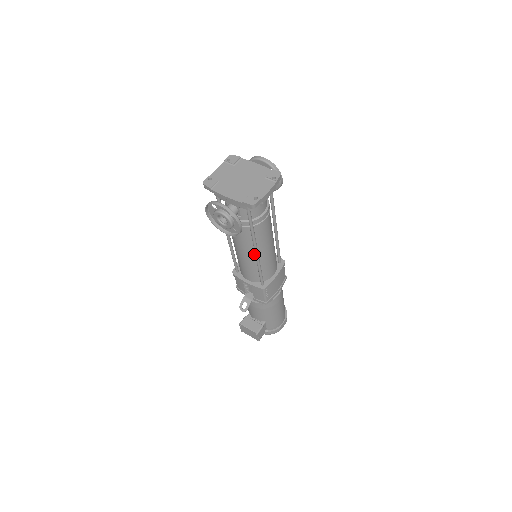
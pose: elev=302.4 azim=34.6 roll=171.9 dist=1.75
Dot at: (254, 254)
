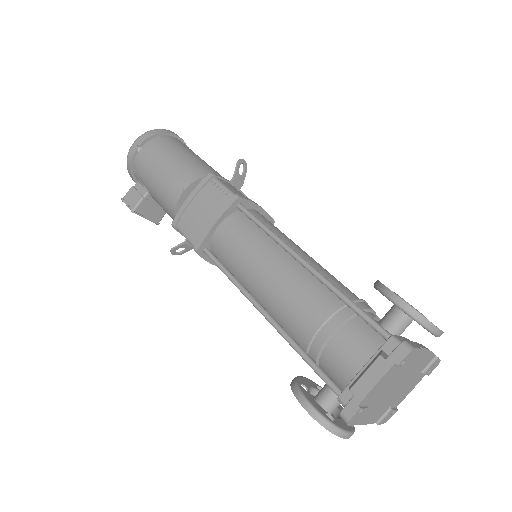
Dot at: occluded
